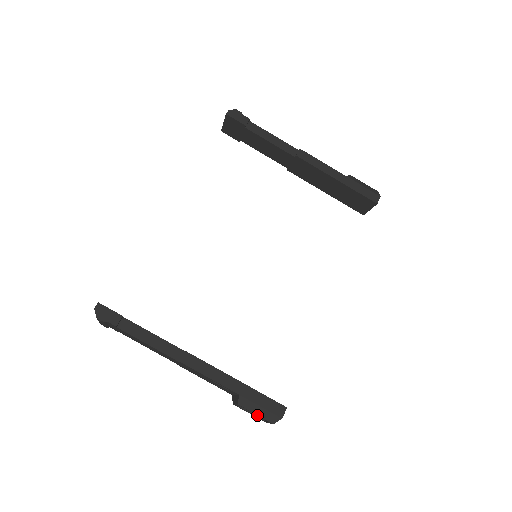
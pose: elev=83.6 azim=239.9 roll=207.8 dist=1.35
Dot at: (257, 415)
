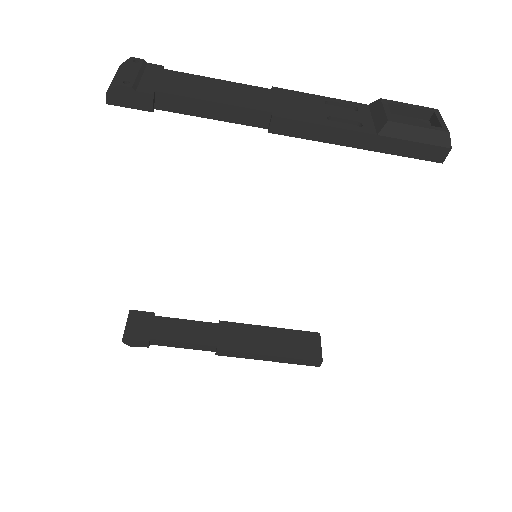
Dot at: occluded
